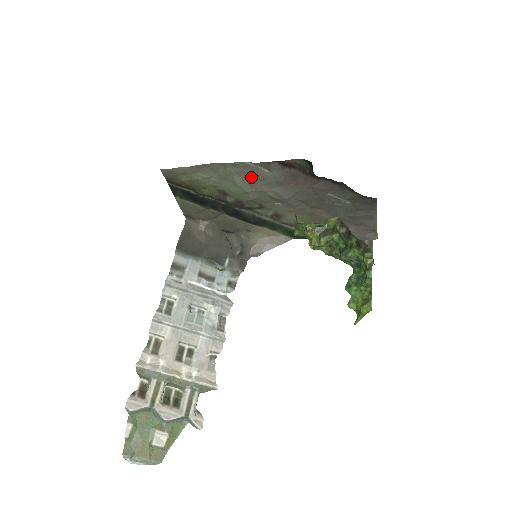
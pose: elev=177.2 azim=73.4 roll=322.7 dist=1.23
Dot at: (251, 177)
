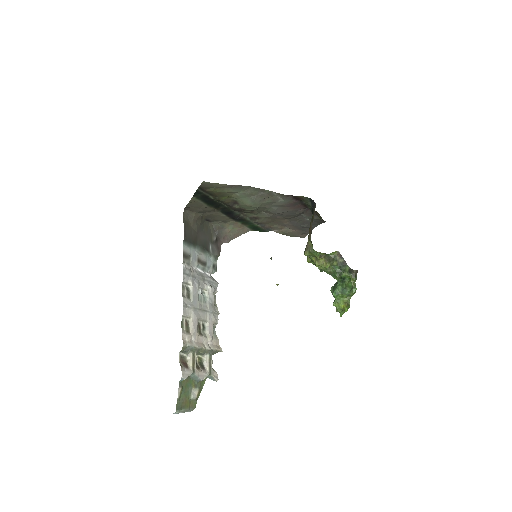
Dot at: (267, 199)
